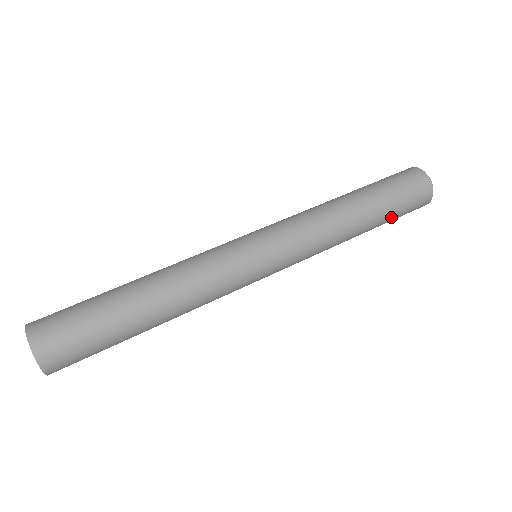
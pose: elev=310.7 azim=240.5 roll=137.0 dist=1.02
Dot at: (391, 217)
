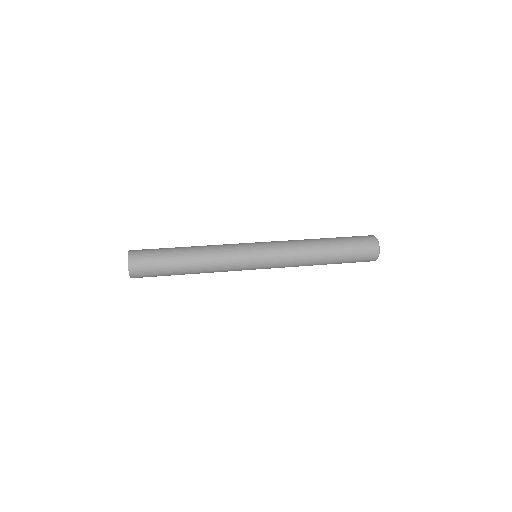
Dot at: (346, 245)
